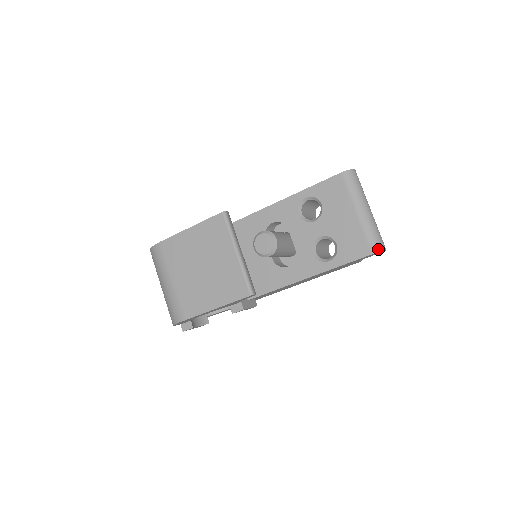
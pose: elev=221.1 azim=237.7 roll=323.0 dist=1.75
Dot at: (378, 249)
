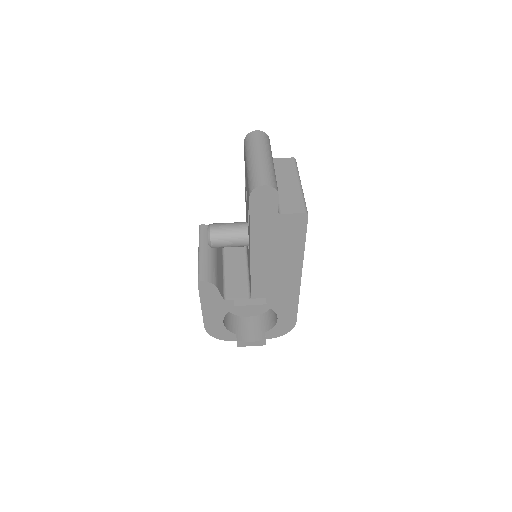
Dot at: (252, 189)
